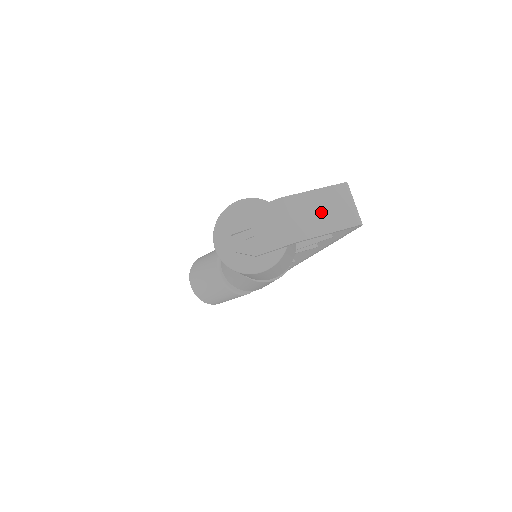
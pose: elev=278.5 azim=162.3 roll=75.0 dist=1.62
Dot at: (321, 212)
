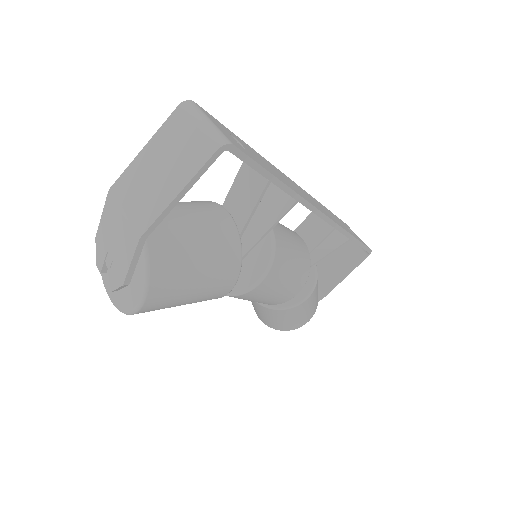
Dot at: (159, 172)
